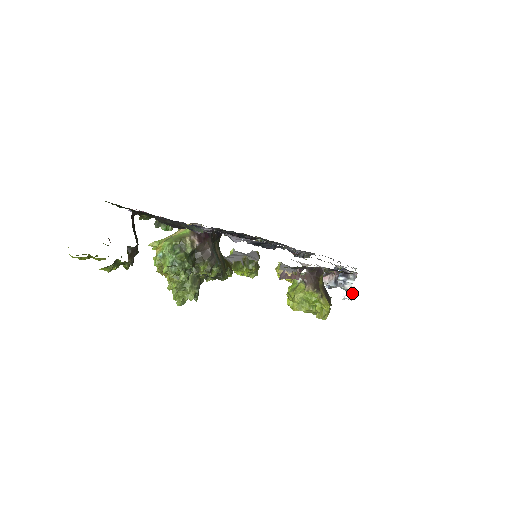
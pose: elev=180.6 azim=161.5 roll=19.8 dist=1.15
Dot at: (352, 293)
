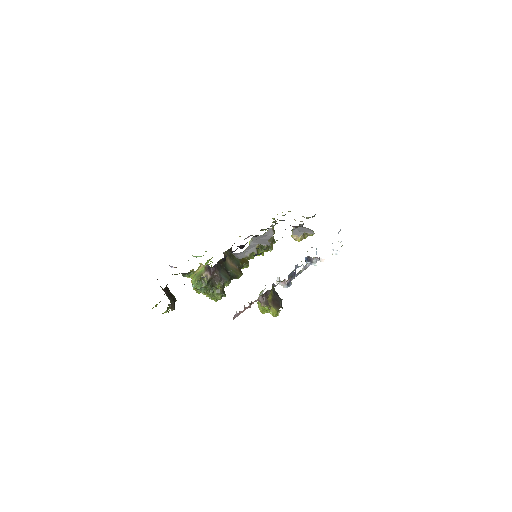
Dot at: (336, 250)
